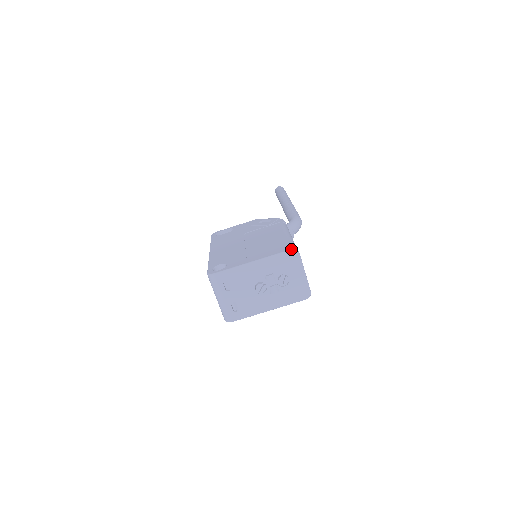
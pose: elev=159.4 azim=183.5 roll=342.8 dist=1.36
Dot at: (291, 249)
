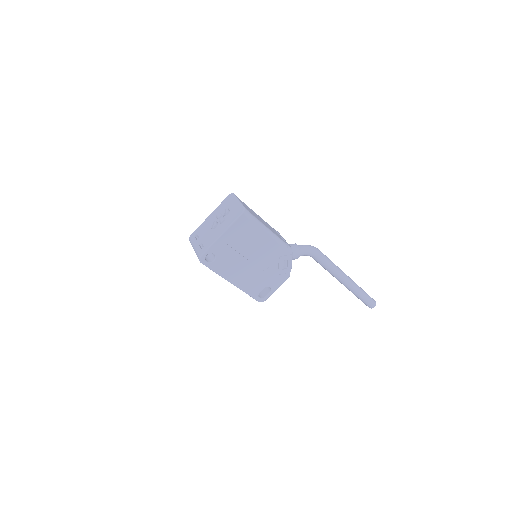
Dot at: (229, 195)
